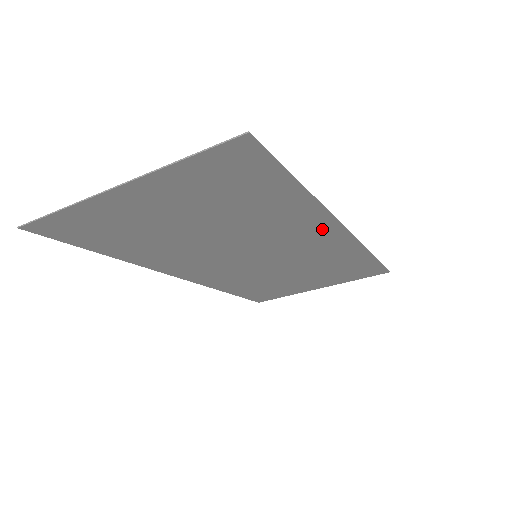
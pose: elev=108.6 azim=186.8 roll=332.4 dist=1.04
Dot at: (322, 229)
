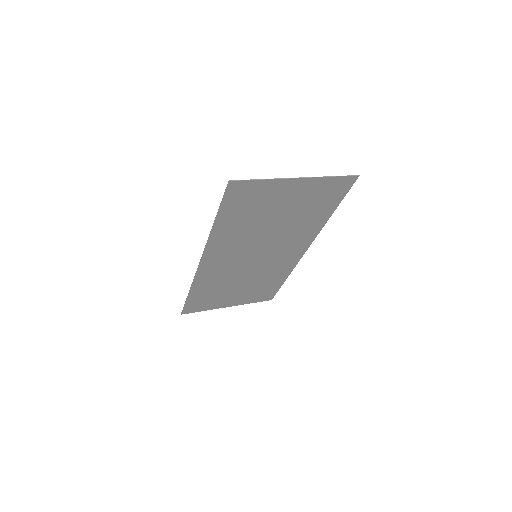
Dot at: (302, 244)
